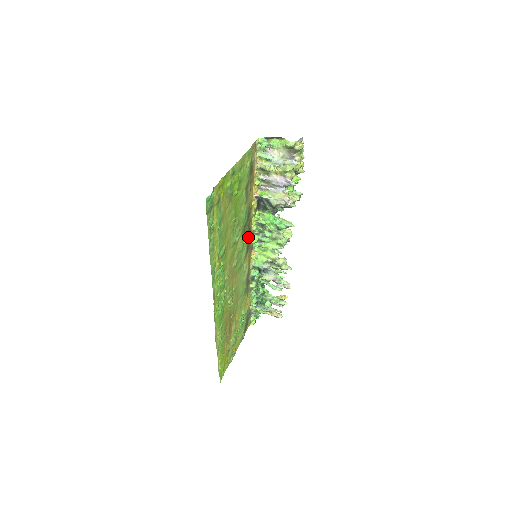
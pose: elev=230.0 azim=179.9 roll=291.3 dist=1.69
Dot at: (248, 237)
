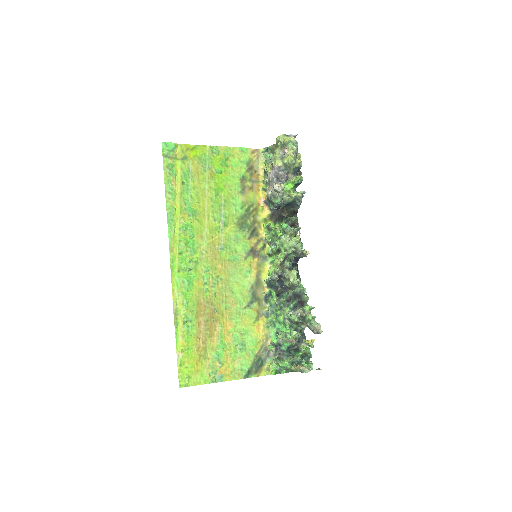
Dot at: (253, 239)
